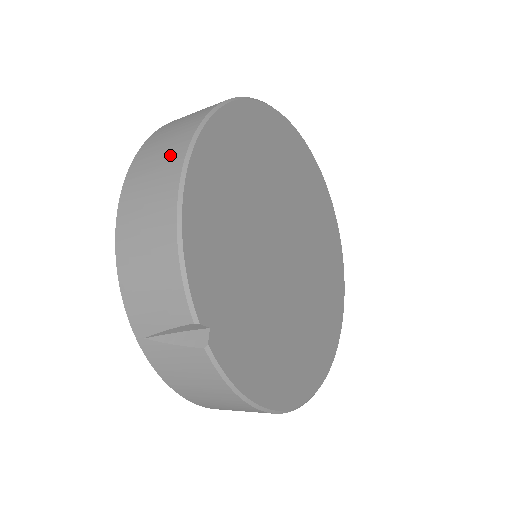
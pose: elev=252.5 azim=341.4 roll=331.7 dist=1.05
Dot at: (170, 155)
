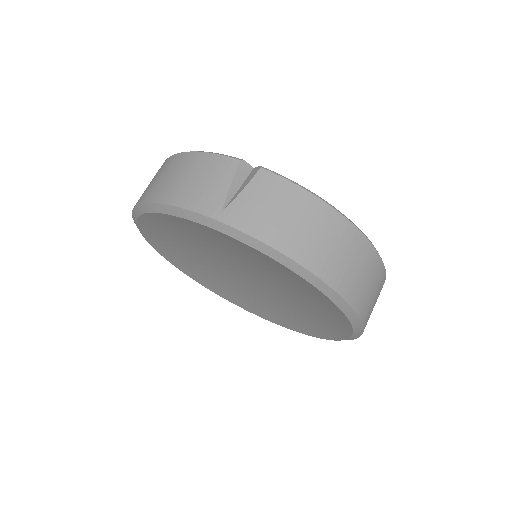
Dot at: occluded
